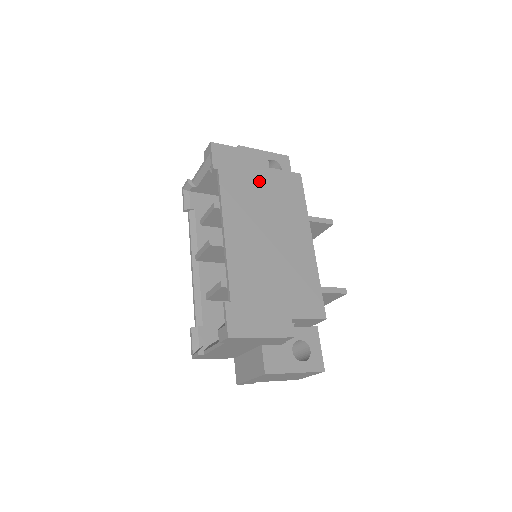
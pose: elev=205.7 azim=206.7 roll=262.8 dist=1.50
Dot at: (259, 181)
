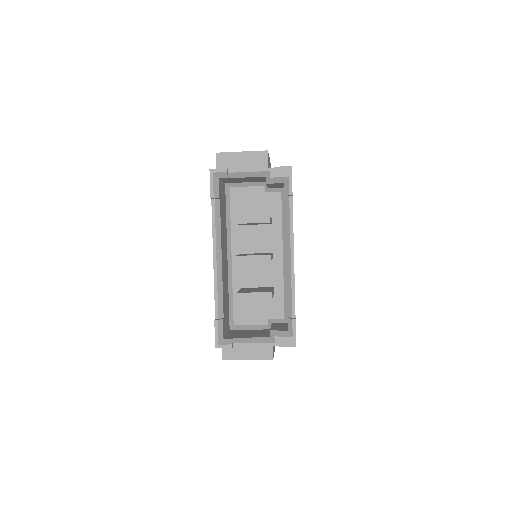
Dot at: occluded
